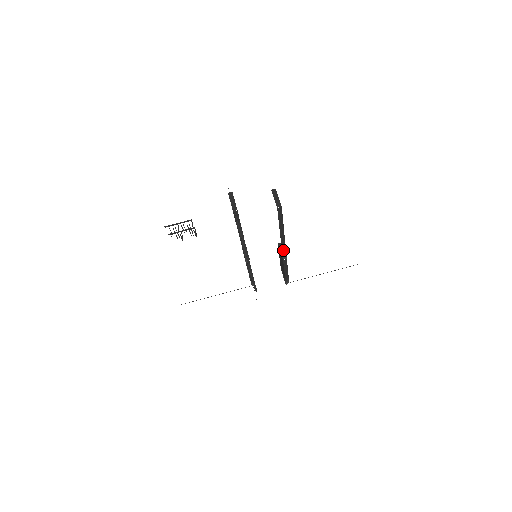
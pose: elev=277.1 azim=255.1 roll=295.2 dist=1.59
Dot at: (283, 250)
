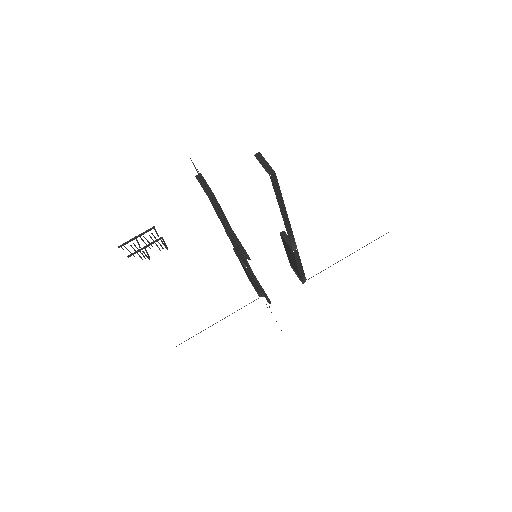
Dot at: (290, 238)
